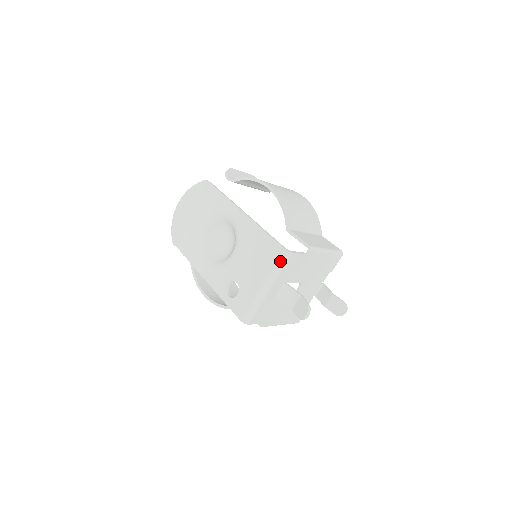
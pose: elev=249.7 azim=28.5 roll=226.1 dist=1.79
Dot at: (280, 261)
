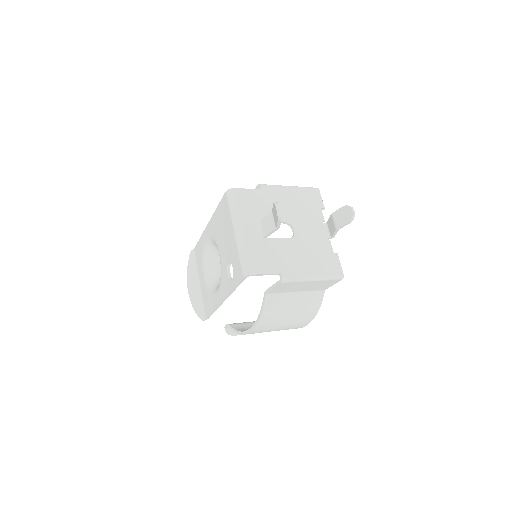
Dot at: (230, 201)
